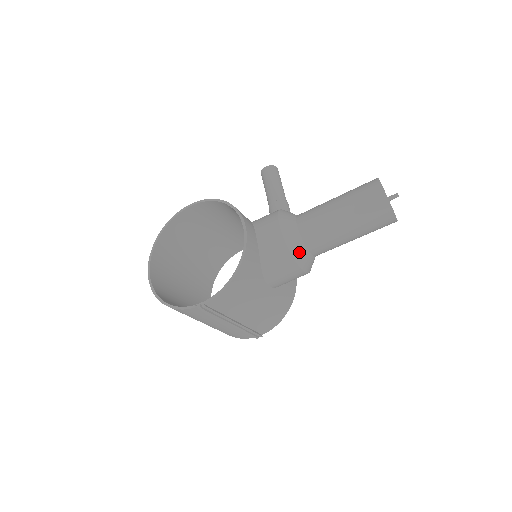
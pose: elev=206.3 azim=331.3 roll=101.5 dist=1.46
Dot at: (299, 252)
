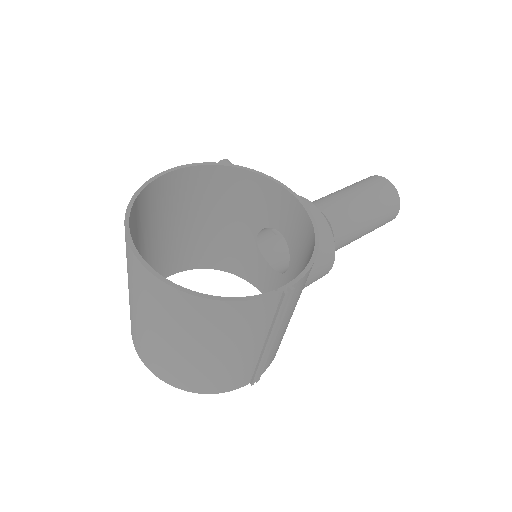
Dot at: occluded
